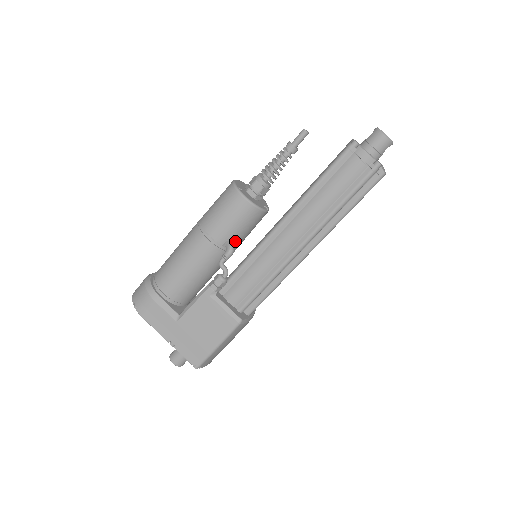
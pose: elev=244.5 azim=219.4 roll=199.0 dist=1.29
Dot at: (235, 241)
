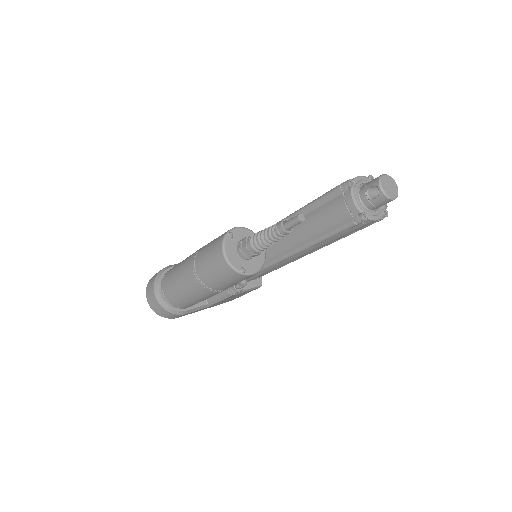
Dot at: occluded
